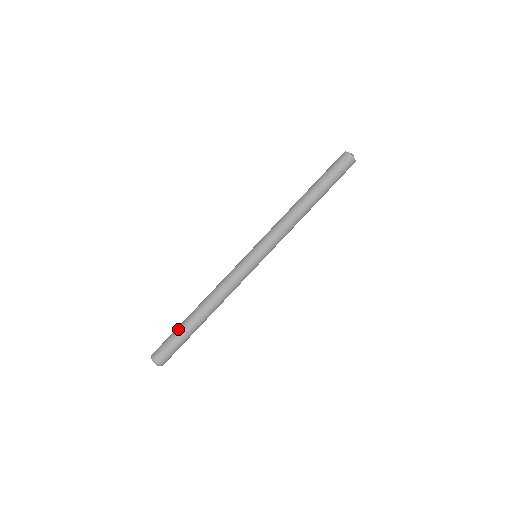
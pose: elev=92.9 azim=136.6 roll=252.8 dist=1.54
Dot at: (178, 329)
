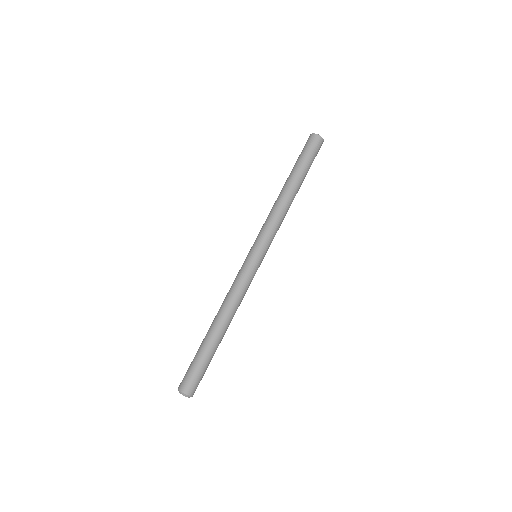
Dot at: occluded
